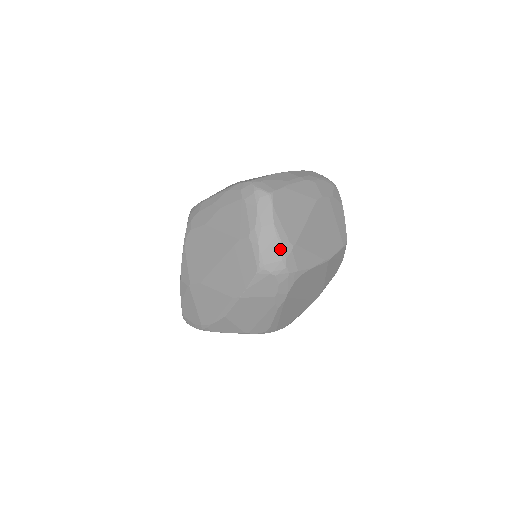
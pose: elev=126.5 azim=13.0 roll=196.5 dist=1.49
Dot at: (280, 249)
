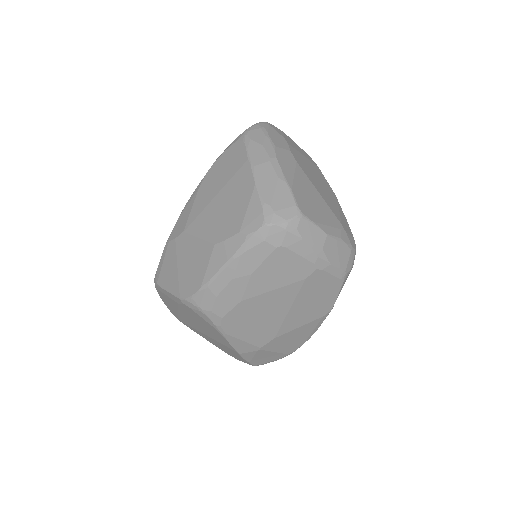
Dot at: (345, 245)
